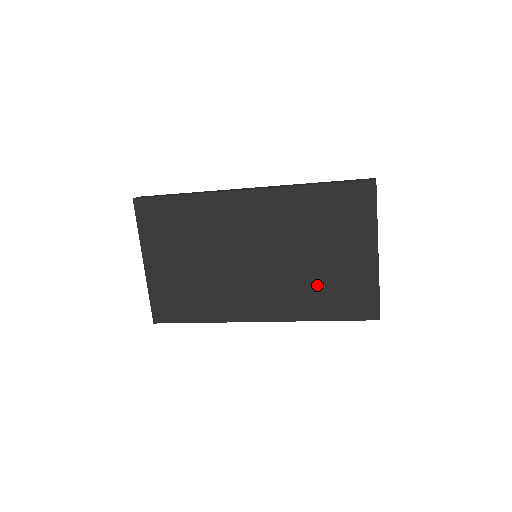
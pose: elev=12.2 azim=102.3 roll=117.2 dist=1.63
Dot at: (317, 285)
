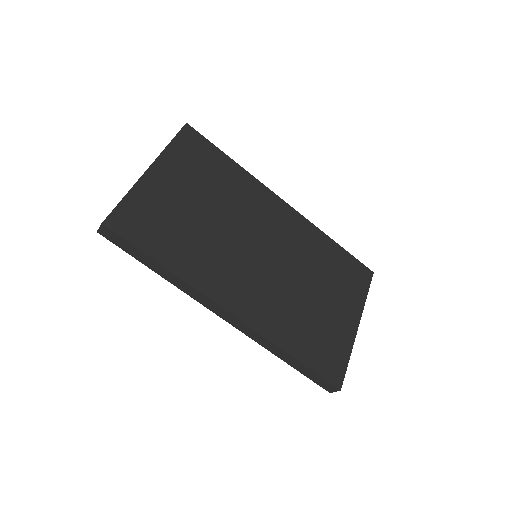
Dot at: (302, 317)
